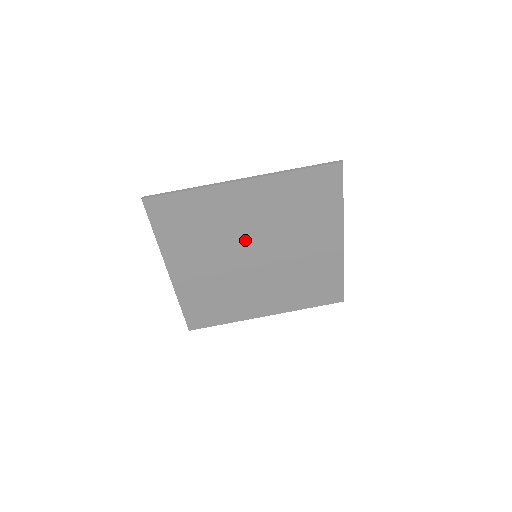
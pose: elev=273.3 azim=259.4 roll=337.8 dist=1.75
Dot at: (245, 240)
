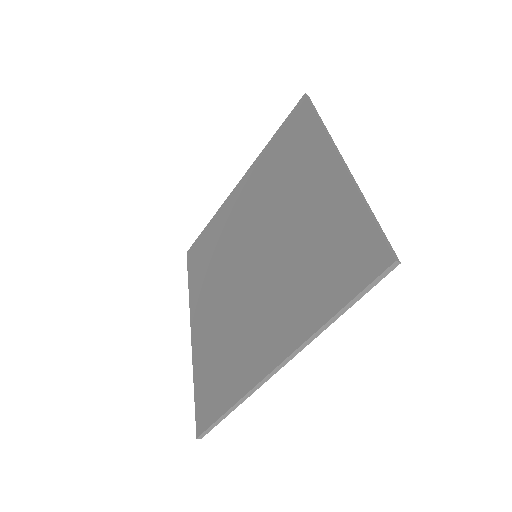
Dot at: occluded
